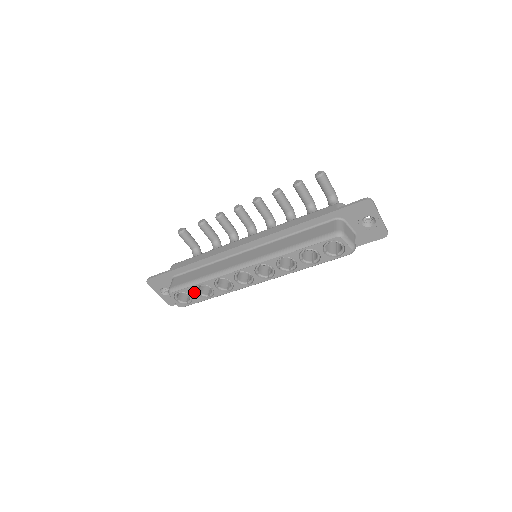
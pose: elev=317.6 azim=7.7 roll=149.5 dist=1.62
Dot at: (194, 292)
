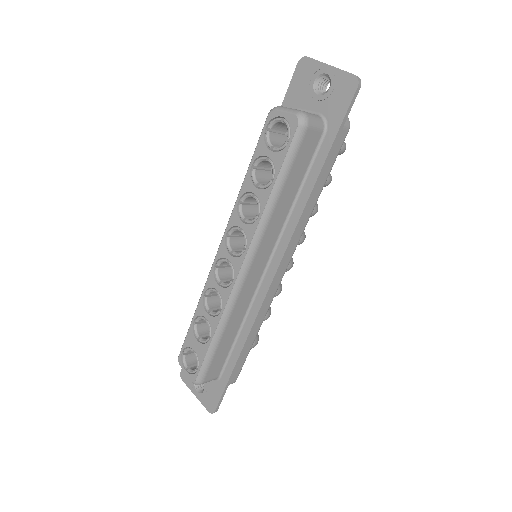
Dot at: (195, 340)
